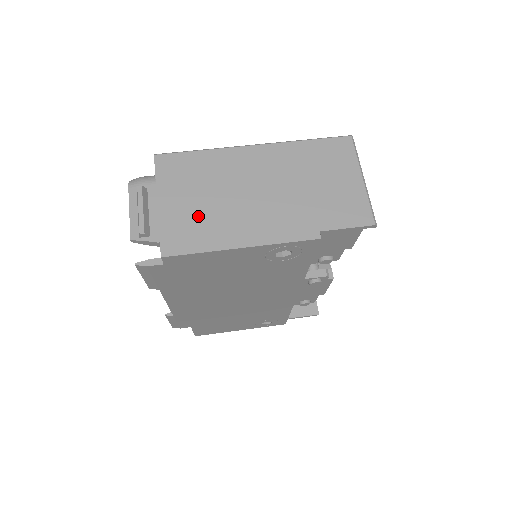
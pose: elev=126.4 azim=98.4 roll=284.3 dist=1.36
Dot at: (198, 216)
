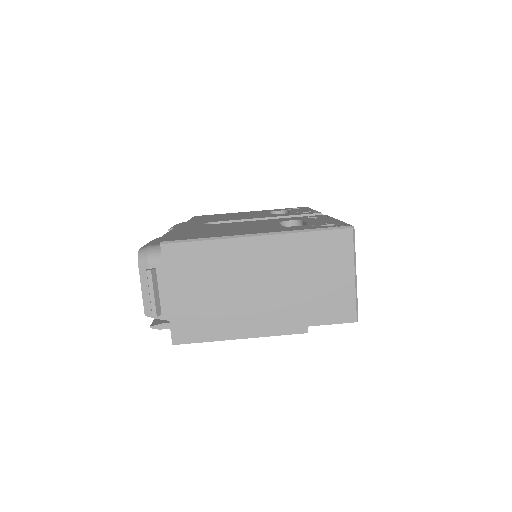
Dot at: (203, 309)
